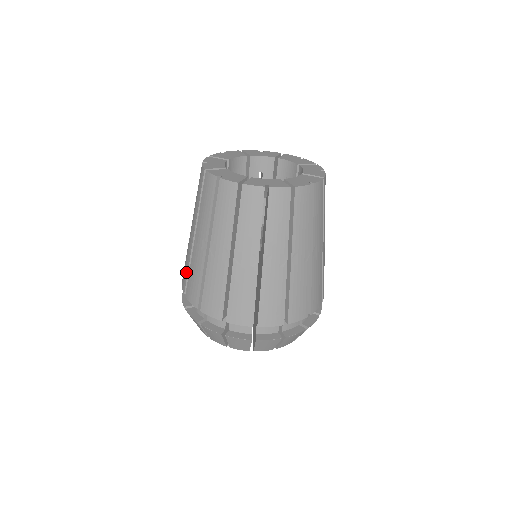
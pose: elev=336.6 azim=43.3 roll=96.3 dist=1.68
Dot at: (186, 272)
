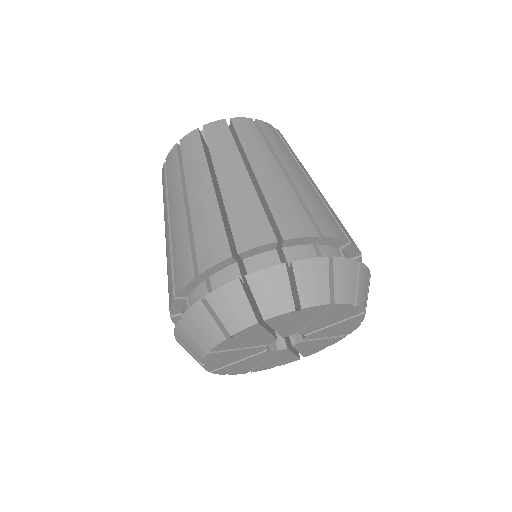
Dot at: (187, 252)
